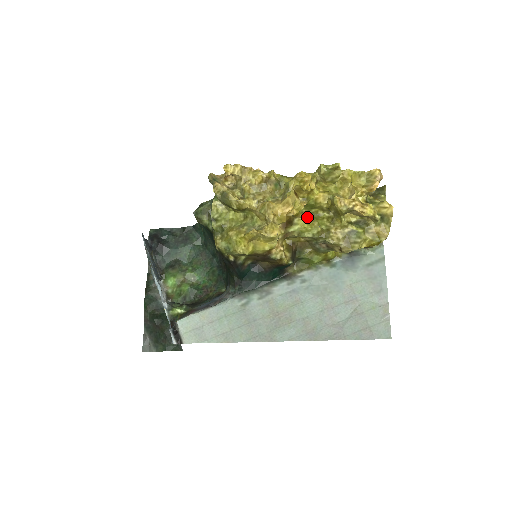
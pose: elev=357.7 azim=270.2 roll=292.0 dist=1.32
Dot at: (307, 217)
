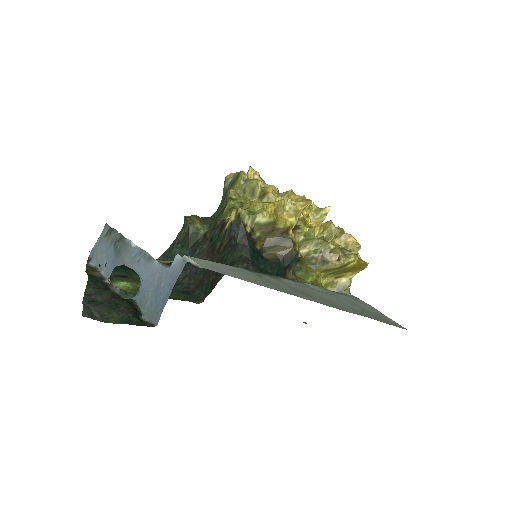
Dot at: occluded
